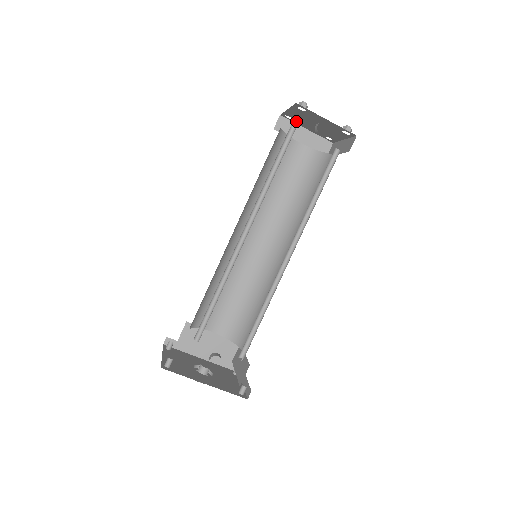
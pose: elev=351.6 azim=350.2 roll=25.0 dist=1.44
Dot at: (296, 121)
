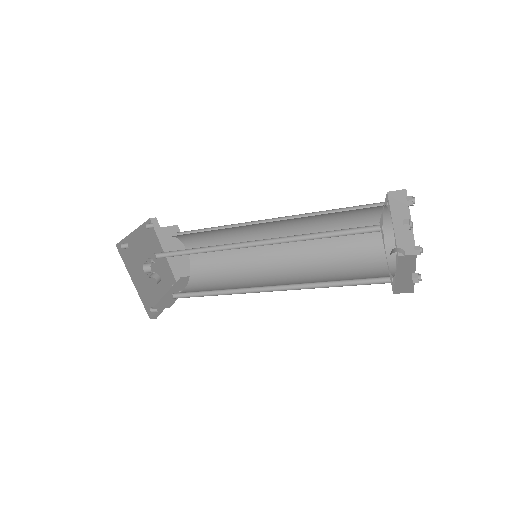
Dot at: occluded
